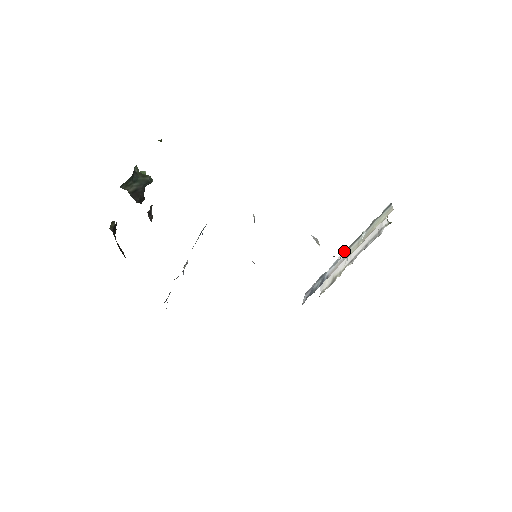
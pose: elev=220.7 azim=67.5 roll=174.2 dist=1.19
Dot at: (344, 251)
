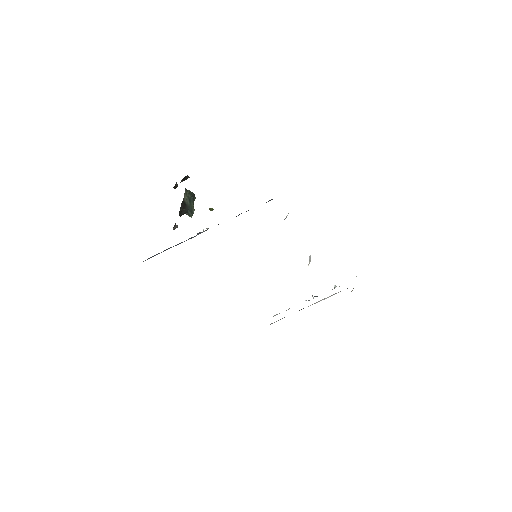
Dot at: occluded
